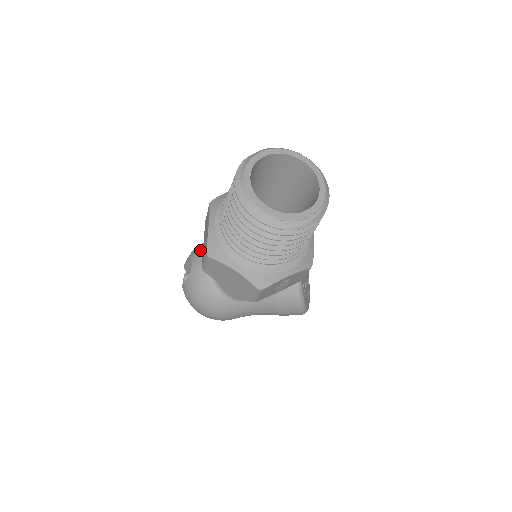
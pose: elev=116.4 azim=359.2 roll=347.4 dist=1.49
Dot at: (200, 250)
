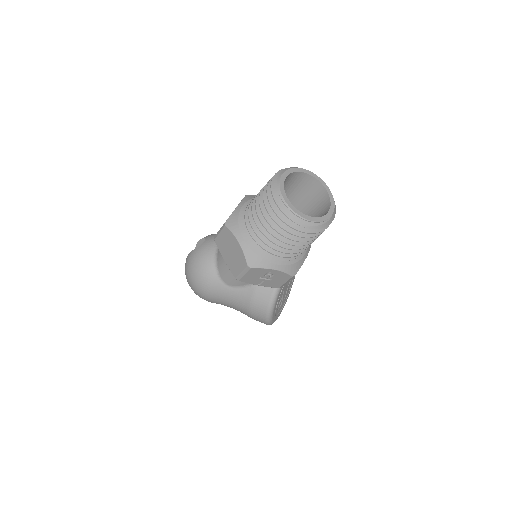
Dot at: occluded
